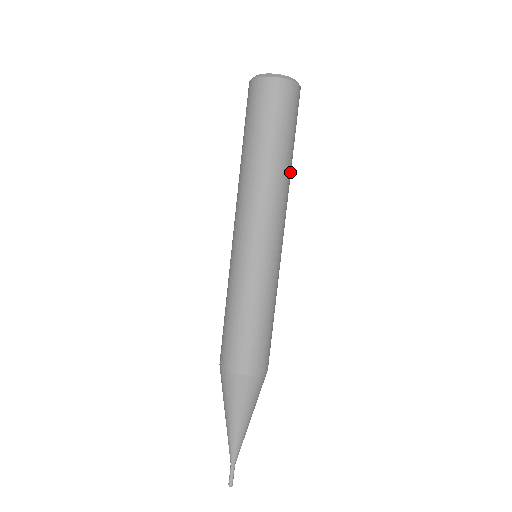
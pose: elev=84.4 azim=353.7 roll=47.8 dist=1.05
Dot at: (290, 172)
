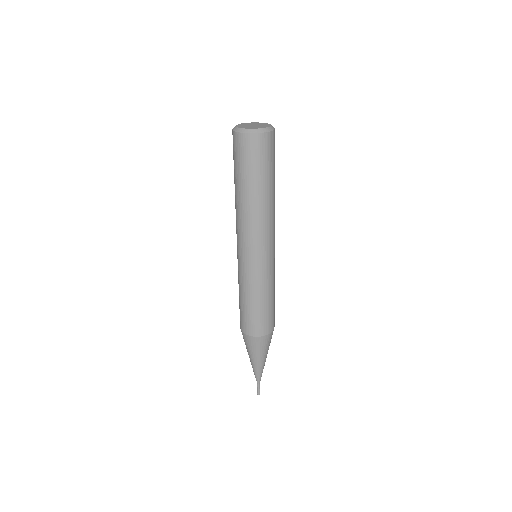
Dot at: occluded
